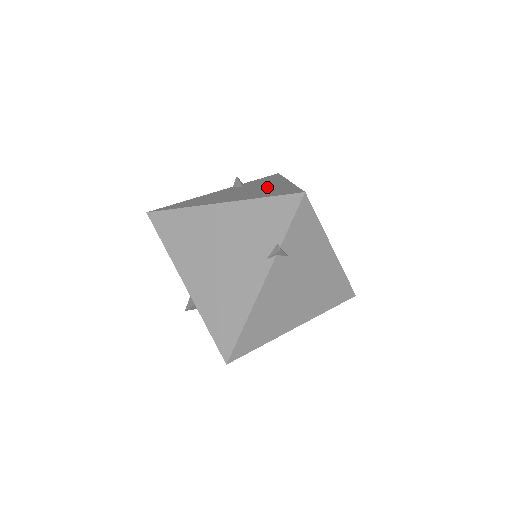
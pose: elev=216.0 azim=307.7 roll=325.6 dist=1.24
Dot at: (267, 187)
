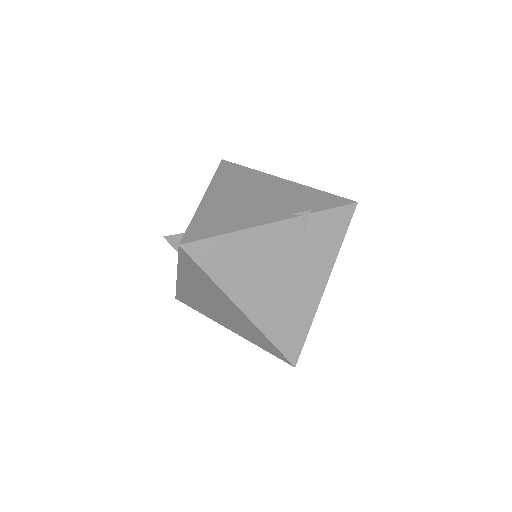
Dot at: occluded
